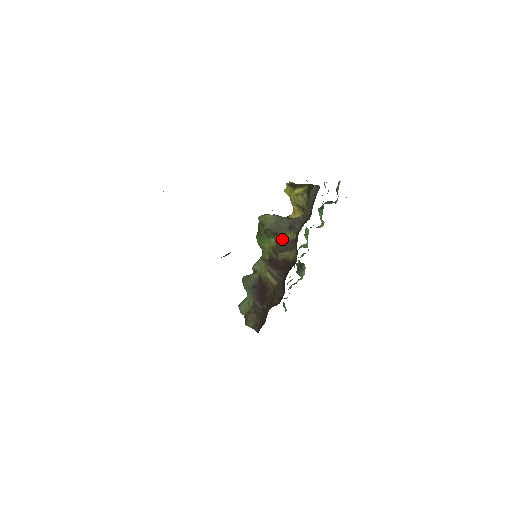
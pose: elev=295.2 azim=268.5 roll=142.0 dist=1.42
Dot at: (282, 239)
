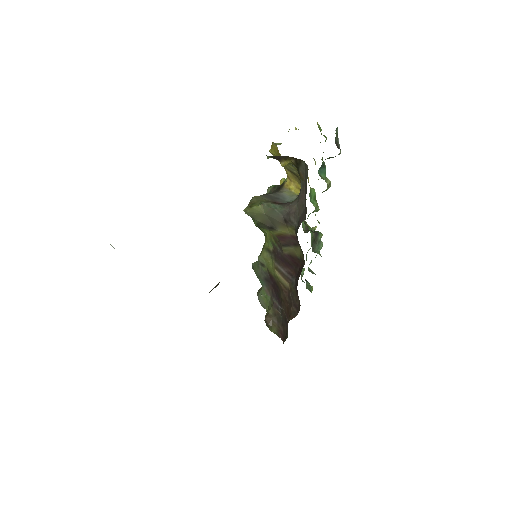
Dot at: (280, 233)
